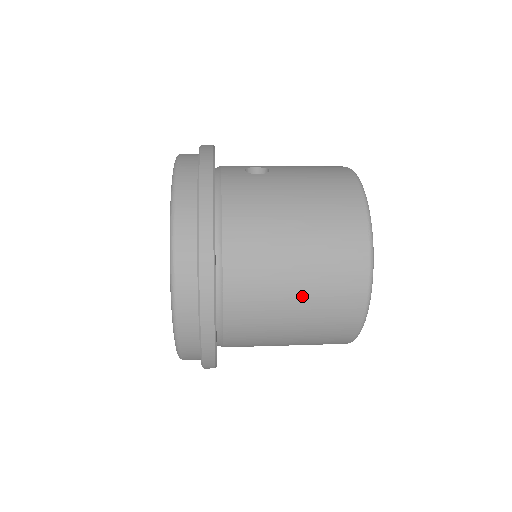
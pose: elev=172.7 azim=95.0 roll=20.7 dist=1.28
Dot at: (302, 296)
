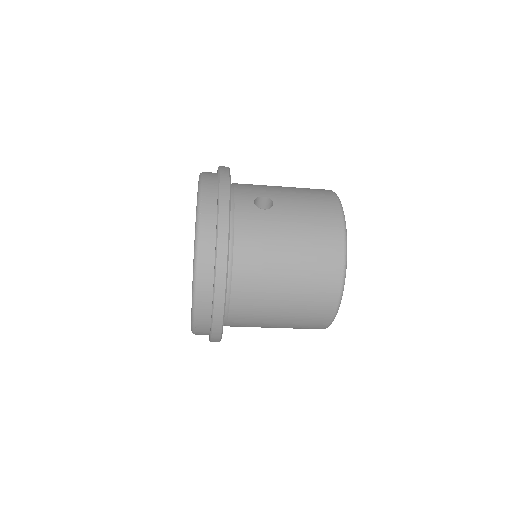
Dot at: (287, 310)
